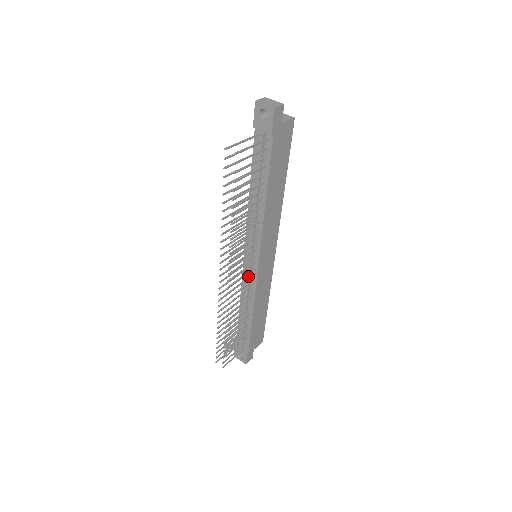
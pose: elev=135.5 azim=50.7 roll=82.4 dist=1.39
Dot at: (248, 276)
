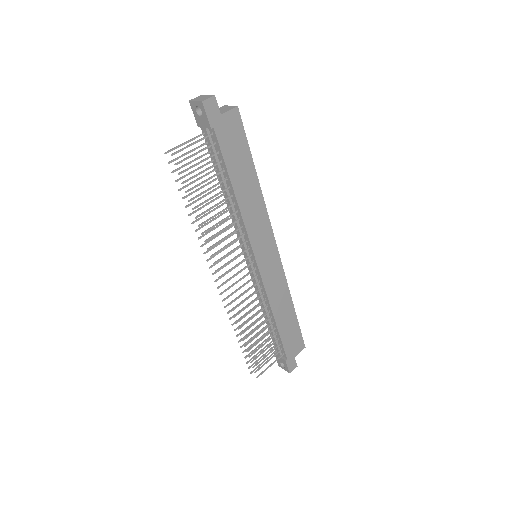
Dot at: (254, 278)
